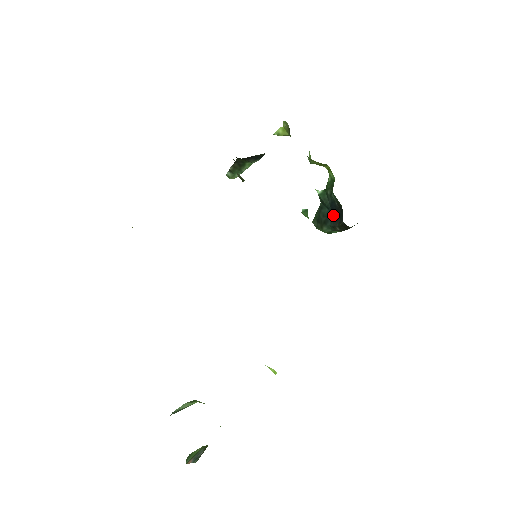
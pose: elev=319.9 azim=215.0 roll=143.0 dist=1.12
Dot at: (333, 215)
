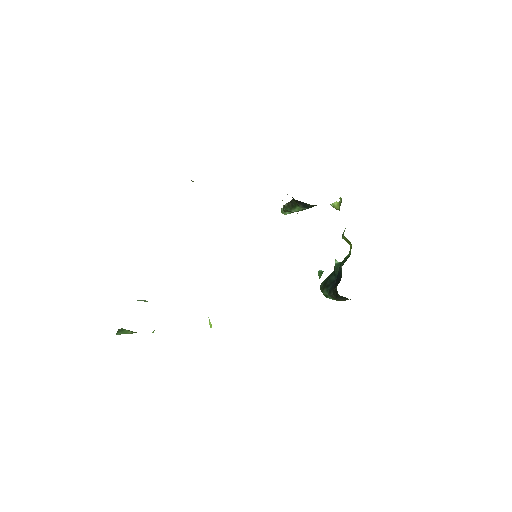
Dot at: (335, 283)
